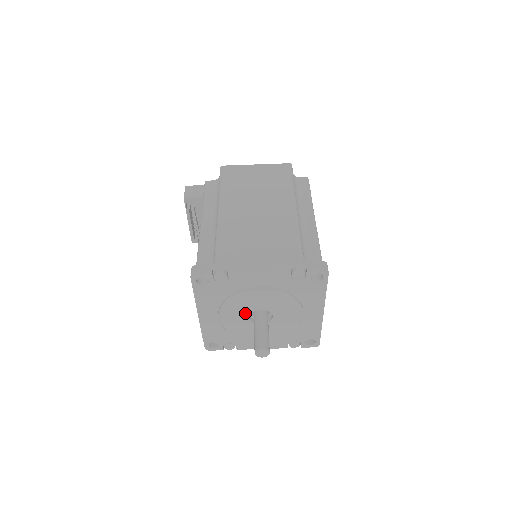
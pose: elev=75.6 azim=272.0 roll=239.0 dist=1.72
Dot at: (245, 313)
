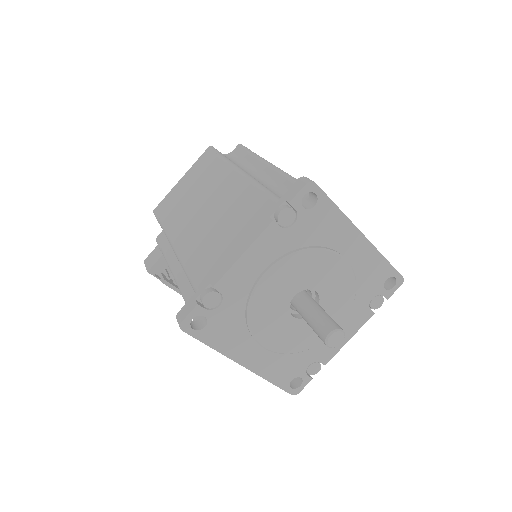
Dot at: (283, 316)
